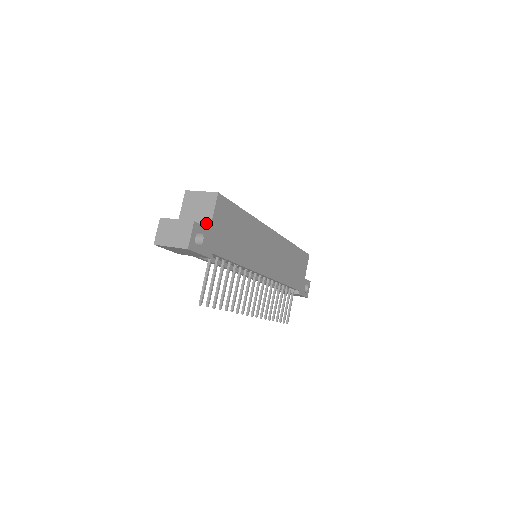
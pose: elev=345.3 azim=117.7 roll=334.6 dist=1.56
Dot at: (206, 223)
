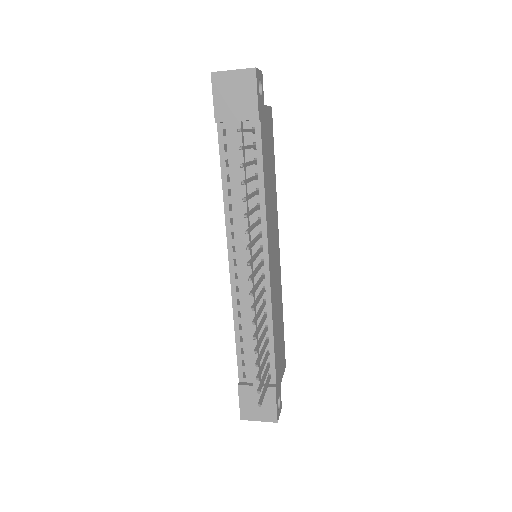
Dot at: occluded
